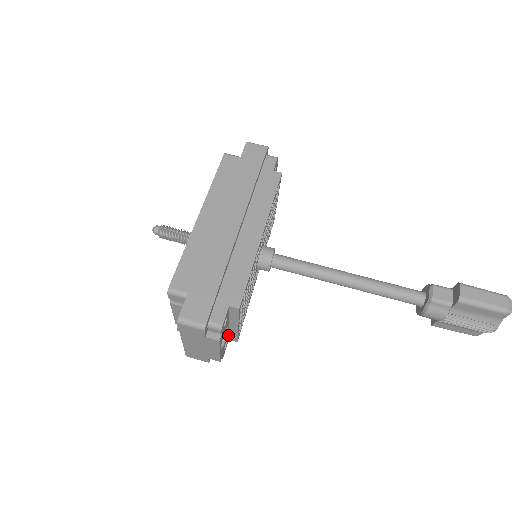
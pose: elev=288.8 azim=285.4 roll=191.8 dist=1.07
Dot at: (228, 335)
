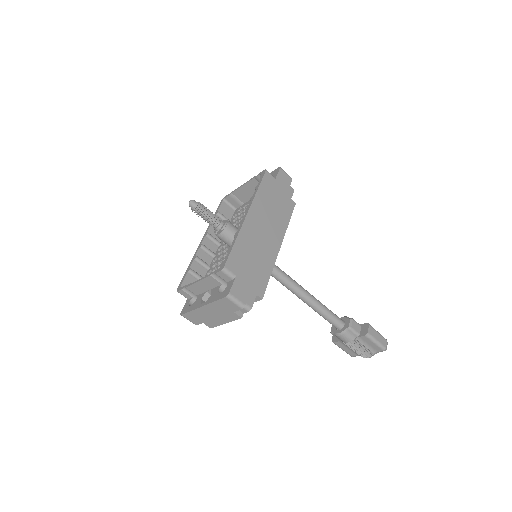
Dot at: occluded
